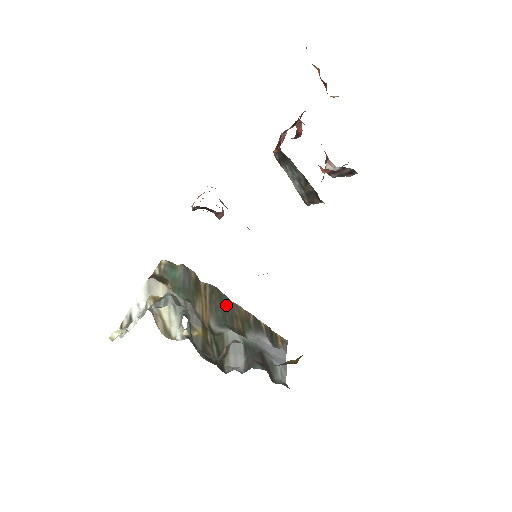
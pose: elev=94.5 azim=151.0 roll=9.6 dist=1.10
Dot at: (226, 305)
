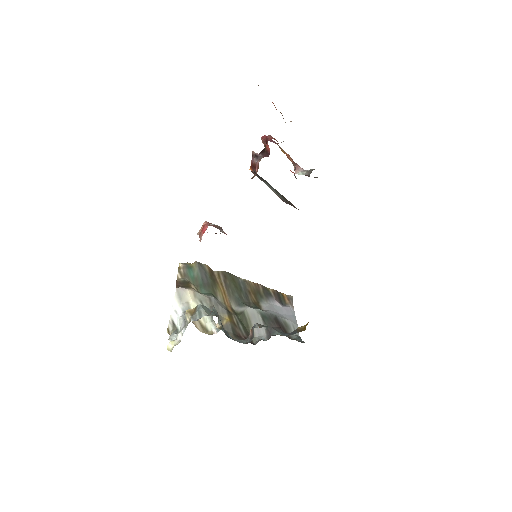
Dot at: (239, 285)
